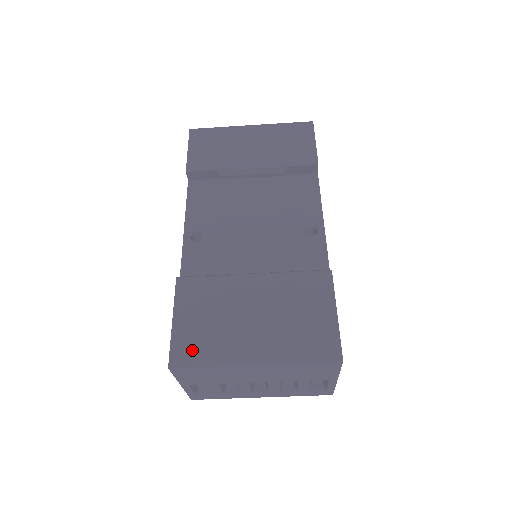
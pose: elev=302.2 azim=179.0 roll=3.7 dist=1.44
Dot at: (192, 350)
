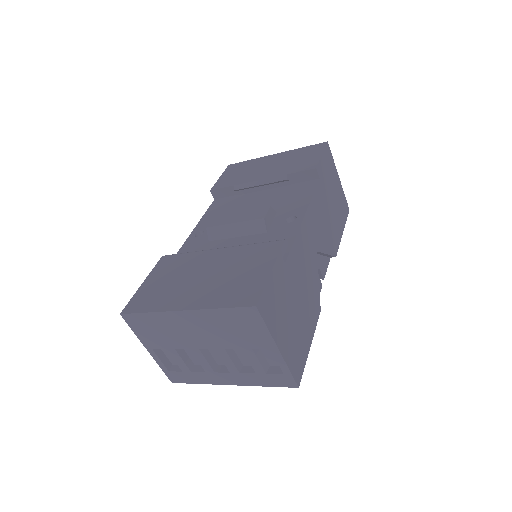
Dot at: (143, 302)
